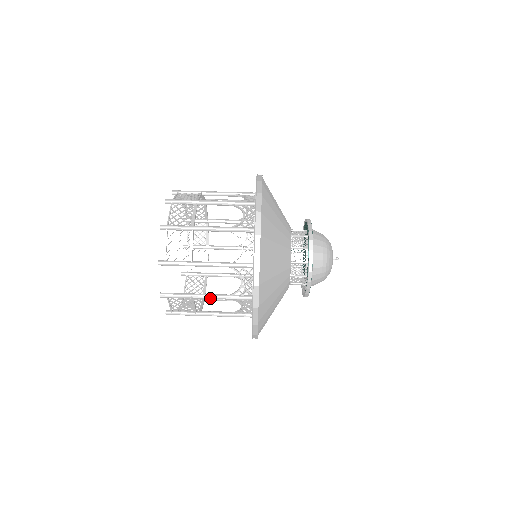
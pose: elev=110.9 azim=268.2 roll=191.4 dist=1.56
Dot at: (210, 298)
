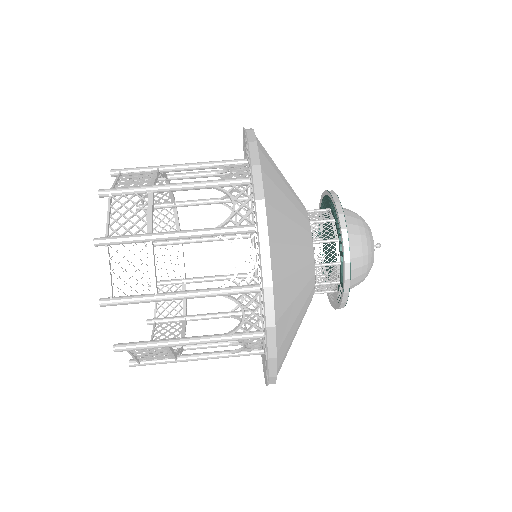
Dot at: (195, 343)
